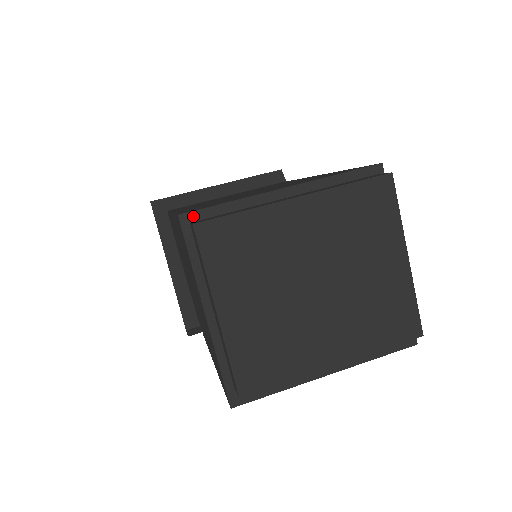
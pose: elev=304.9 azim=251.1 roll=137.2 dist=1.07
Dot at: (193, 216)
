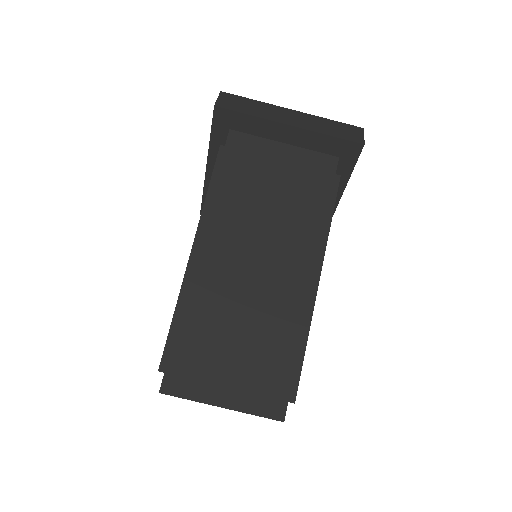
Dot at: (167, 373)
